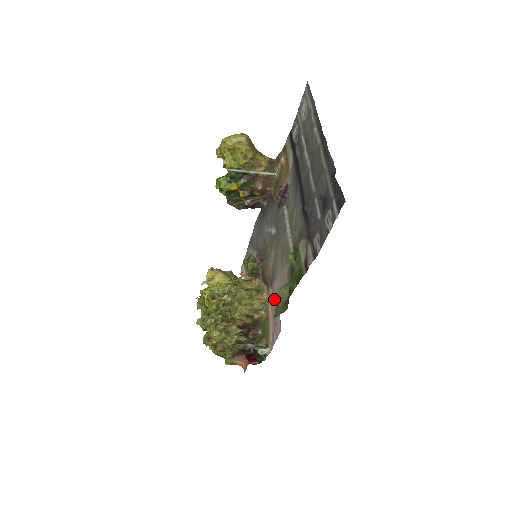
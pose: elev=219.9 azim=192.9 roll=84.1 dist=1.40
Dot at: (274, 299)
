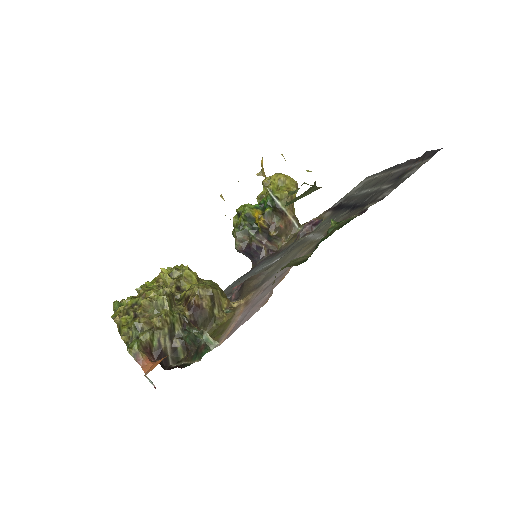
Dot at: (258, 294)
